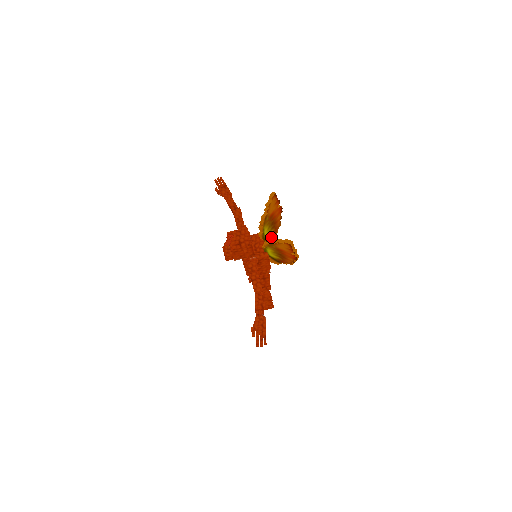
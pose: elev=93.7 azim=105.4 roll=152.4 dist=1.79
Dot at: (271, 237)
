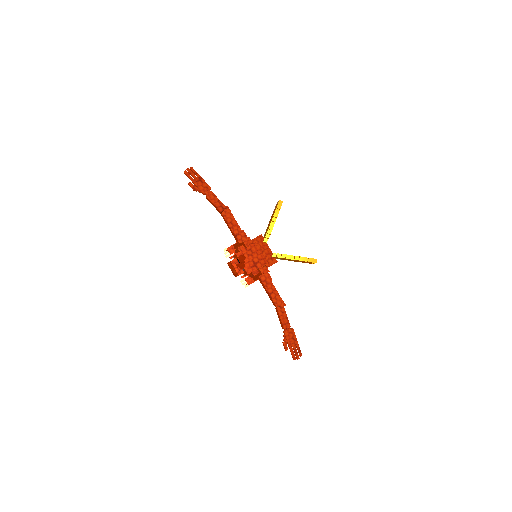
Dot at: occluded
